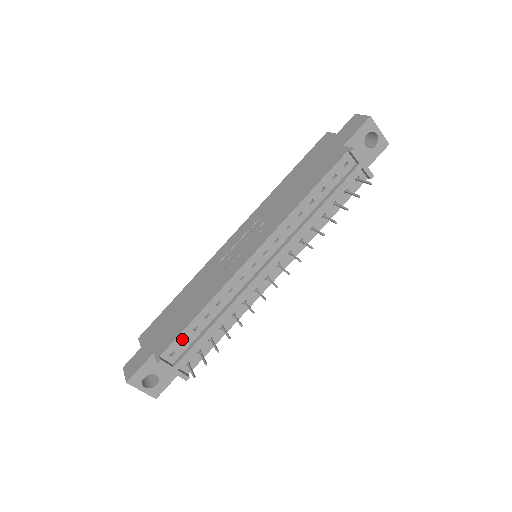
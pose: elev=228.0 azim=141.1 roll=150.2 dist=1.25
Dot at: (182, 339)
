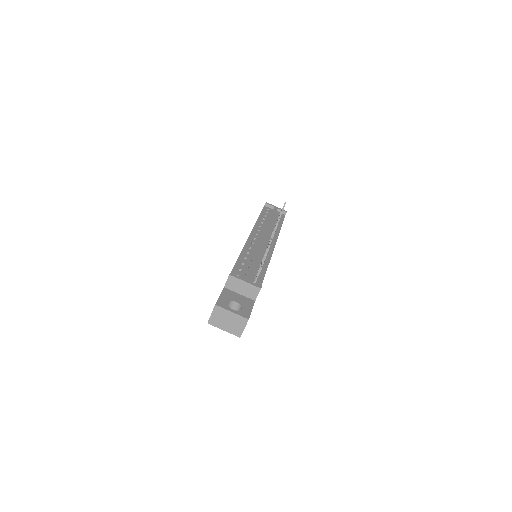
Dot at: (238, 269)
